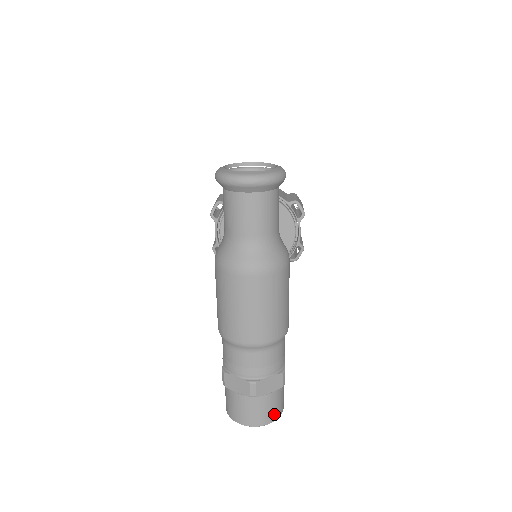
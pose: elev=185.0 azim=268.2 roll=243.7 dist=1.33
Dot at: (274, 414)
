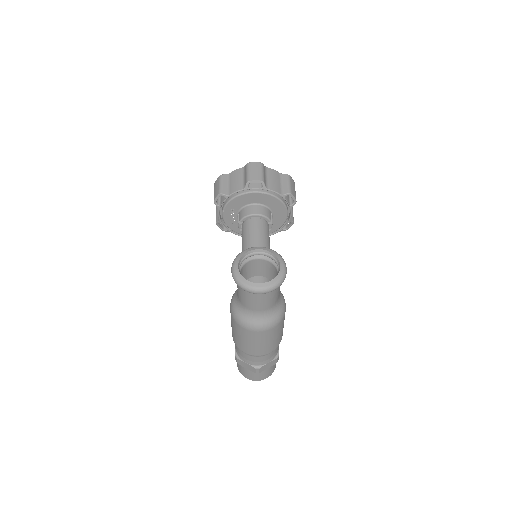
Dot at: (270, 373)
